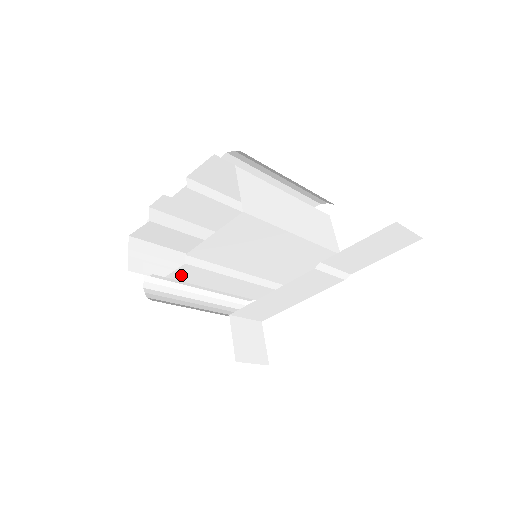
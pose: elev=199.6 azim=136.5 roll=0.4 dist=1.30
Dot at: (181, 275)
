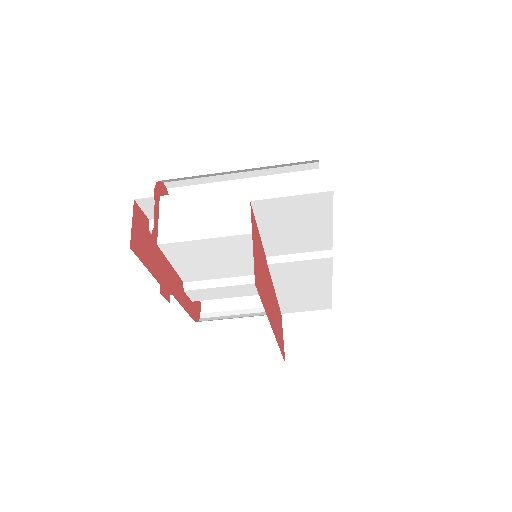
Dot at: (200, 297)
